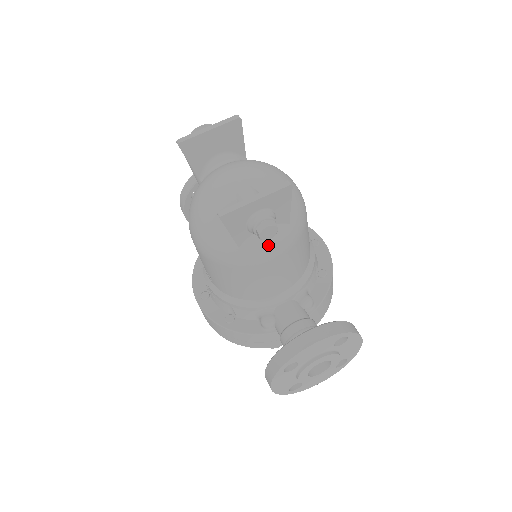
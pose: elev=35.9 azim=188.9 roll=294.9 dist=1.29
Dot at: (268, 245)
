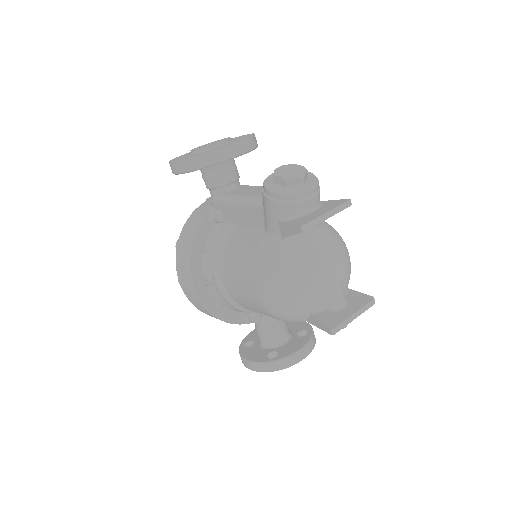
Dot at: occluded
